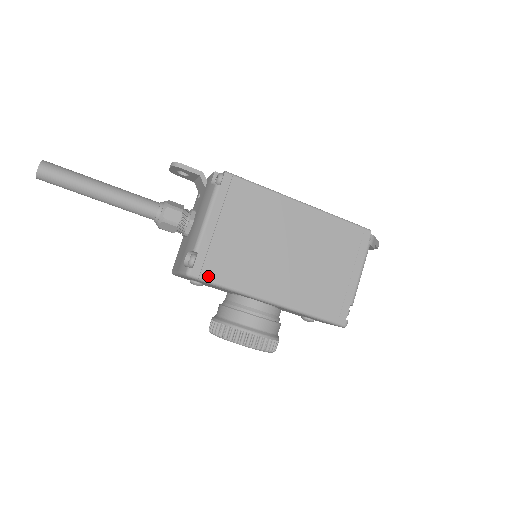
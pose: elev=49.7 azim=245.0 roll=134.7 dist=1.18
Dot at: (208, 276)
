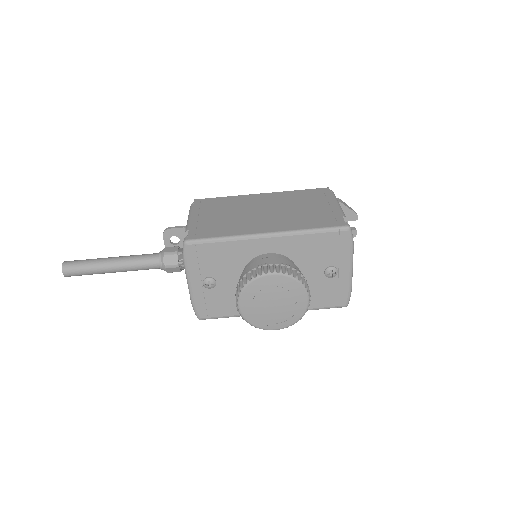
Dot at: (202, 237)
